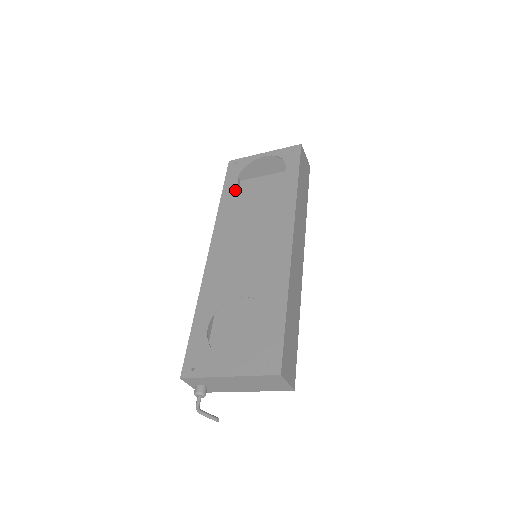
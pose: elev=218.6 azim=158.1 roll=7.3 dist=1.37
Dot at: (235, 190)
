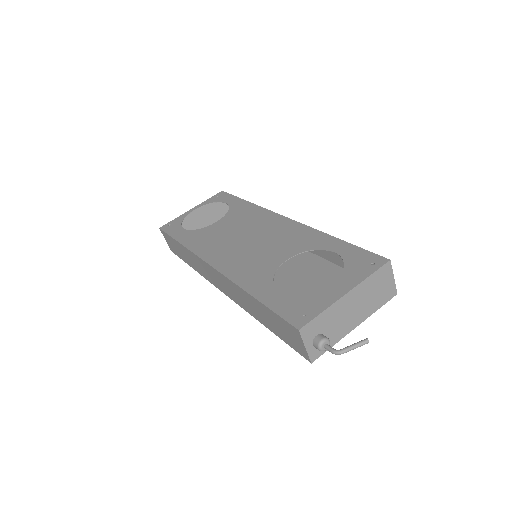
Dot at: (190, 232)
